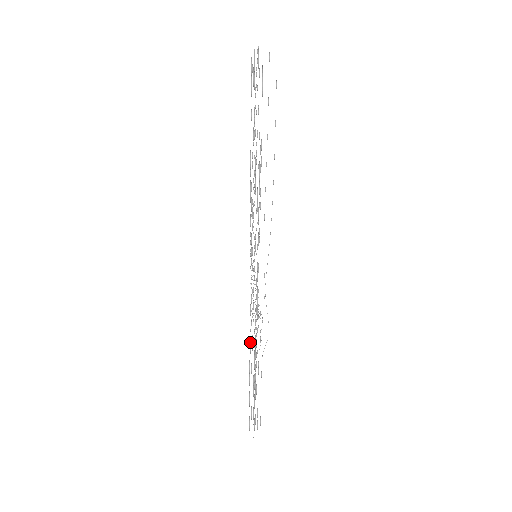
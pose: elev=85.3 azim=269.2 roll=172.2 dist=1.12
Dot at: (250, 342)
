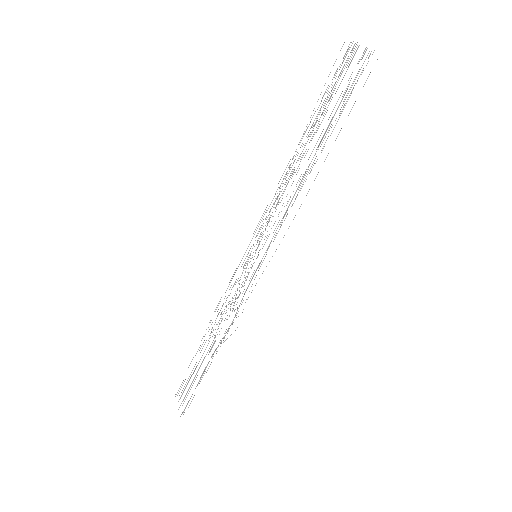
Dot at: occluded
